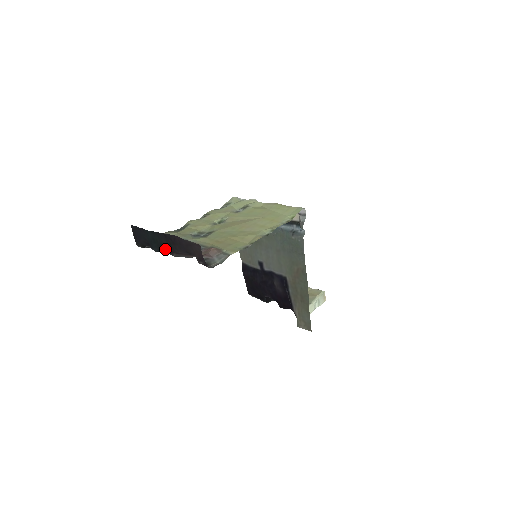
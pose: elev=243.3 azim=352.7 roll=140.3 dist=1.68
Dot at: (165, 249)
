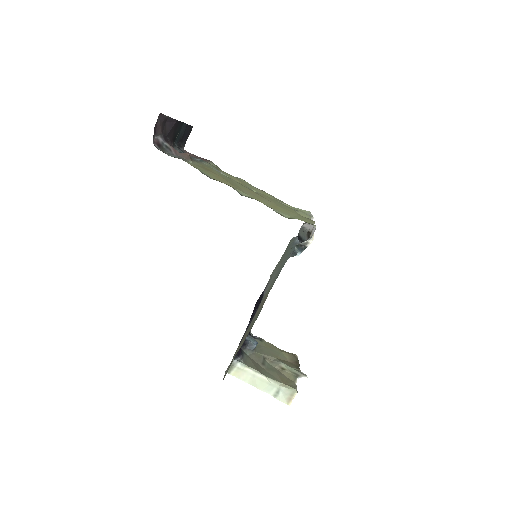
Dot at: (174, 139)
